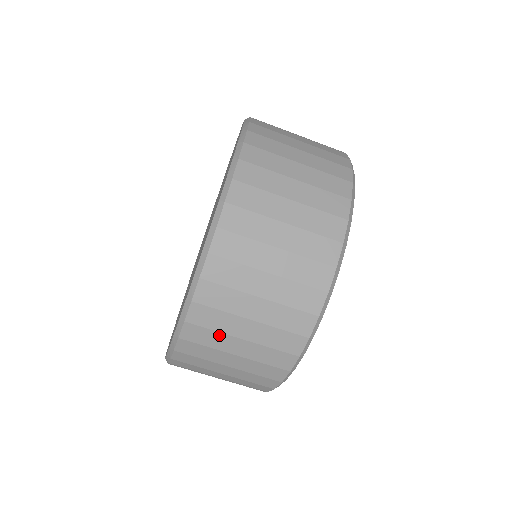
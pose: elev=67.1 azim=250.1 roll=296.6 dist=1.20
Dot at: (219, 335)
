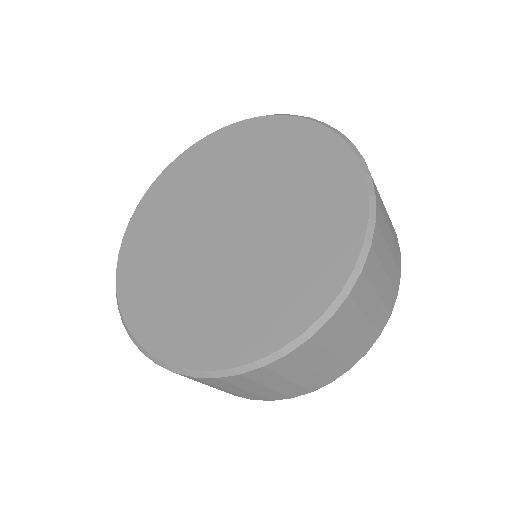
Dot at: (321, 351)
